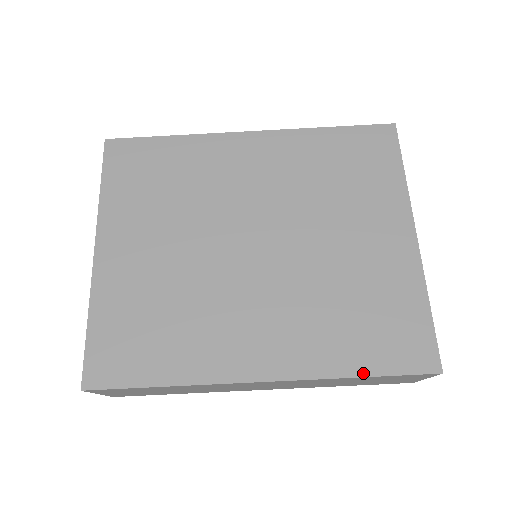
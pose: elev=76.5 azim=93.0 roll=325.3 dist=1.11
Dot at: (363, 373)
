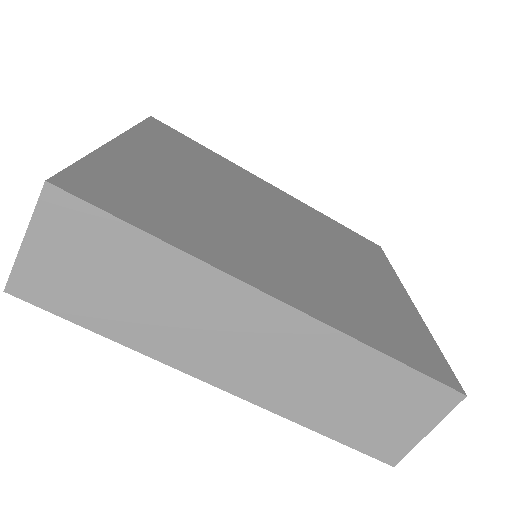
Dot at: (389, 353)
